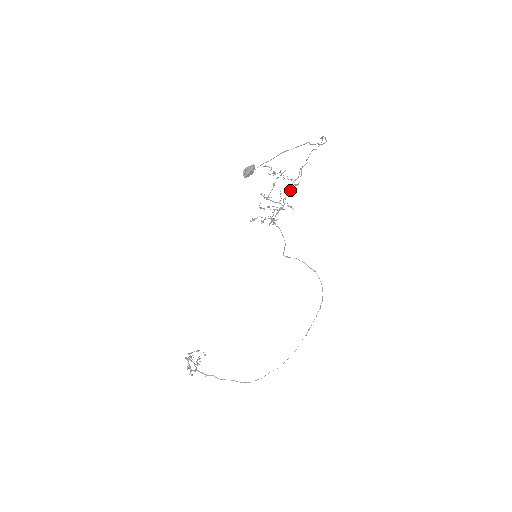
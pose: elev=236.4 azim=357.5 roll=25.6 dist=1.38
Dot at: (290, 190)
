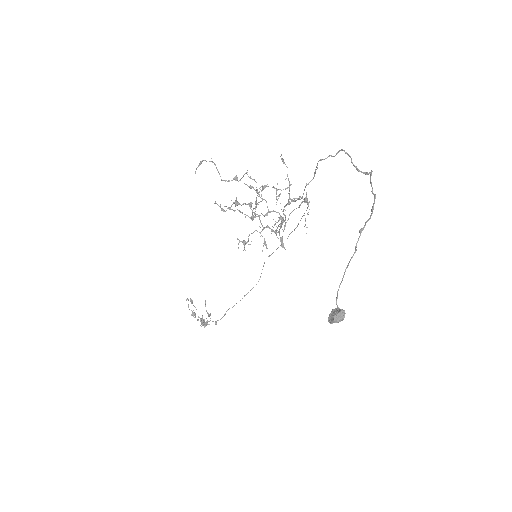
Dot at: occluded
